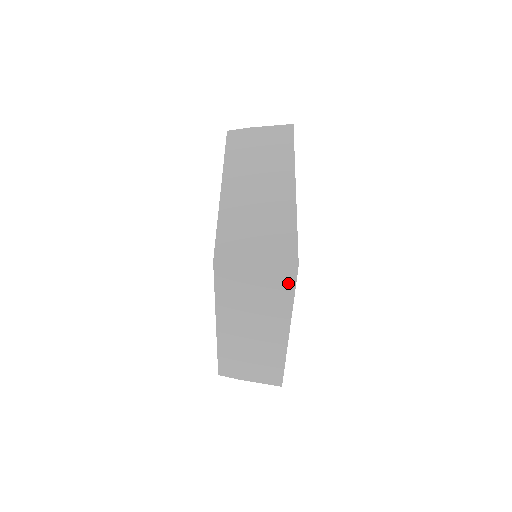
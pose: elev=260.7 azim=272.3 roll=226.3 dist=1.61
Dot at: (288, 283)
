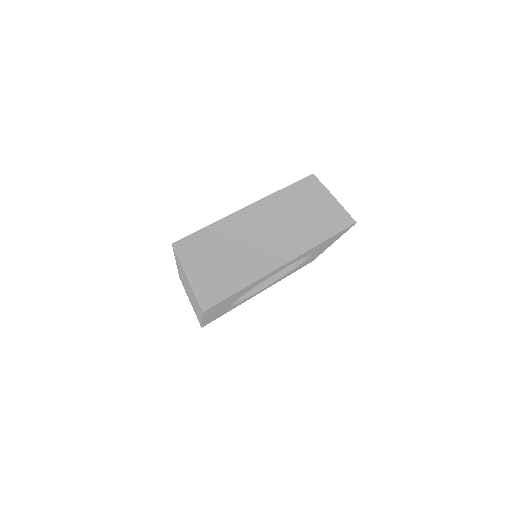
Dot at: (339, 225)
